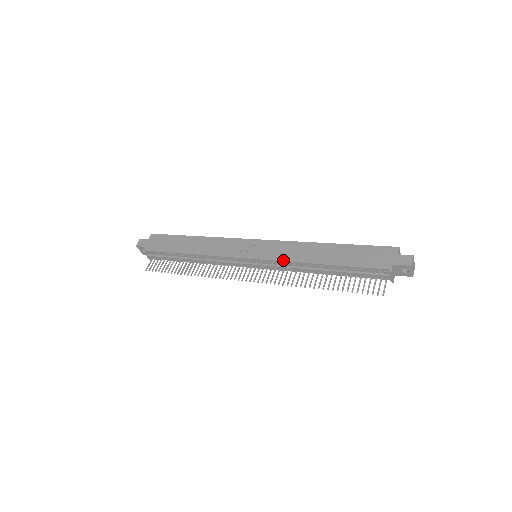
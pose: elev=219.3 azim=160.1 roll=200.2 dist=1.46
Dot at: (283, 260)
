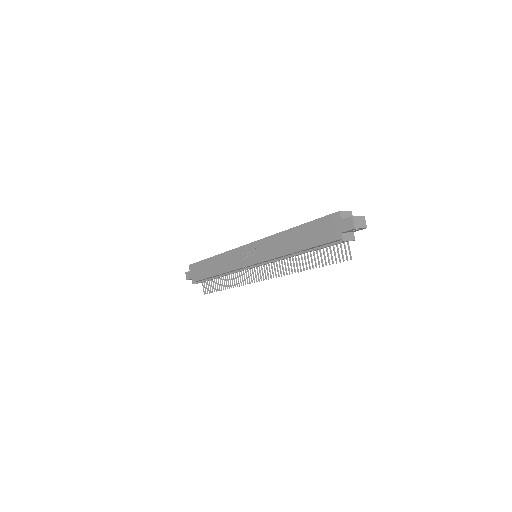
Dot at: (271, 258)
